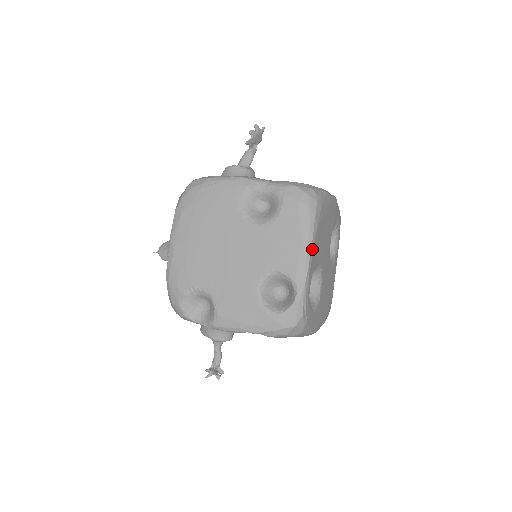
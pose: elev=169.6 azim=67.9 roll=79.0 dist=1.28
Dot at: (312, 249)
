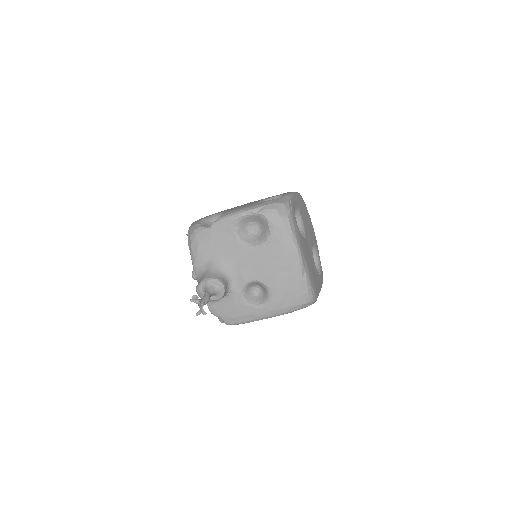
Dot at: (297, 195)
